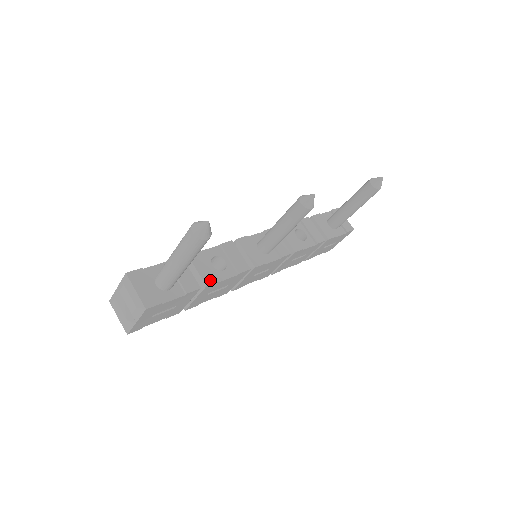
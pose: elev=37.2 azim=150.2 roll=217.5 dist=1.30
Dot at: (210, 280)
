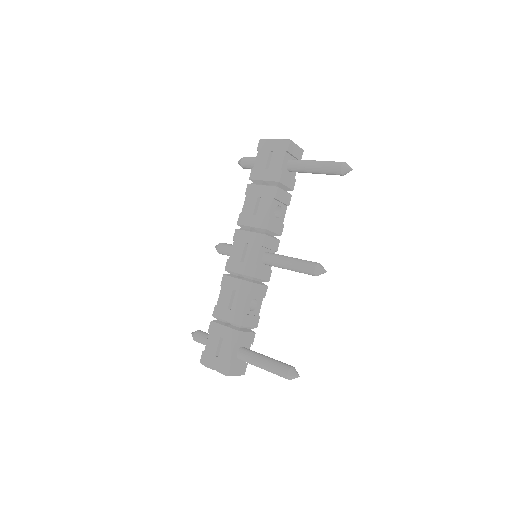
Dot at: (257, 323)
